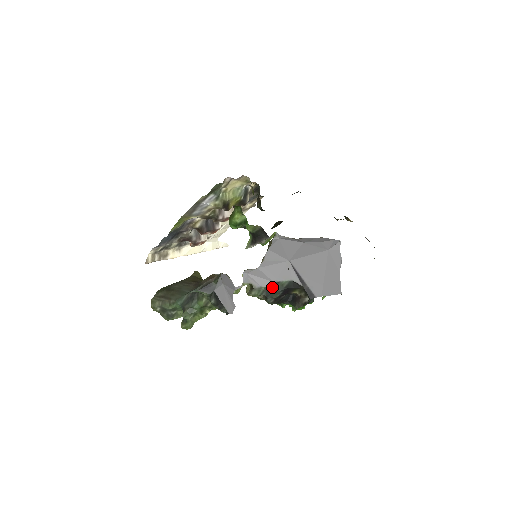
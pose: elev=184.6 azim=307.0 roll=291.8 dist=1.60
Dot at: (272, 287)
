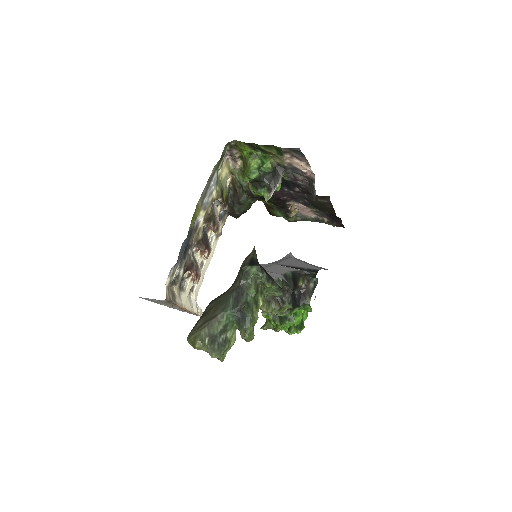
Dot at: (284, 279)
